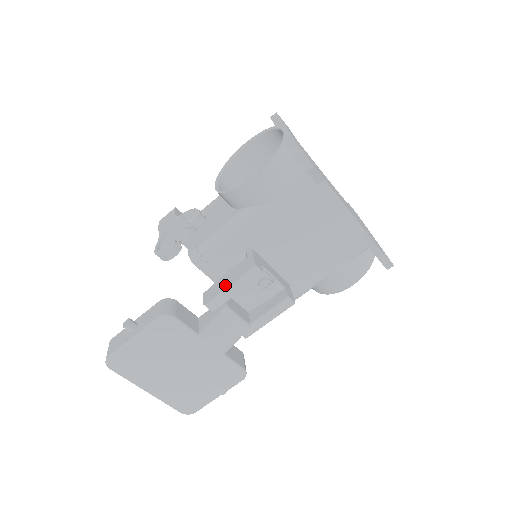
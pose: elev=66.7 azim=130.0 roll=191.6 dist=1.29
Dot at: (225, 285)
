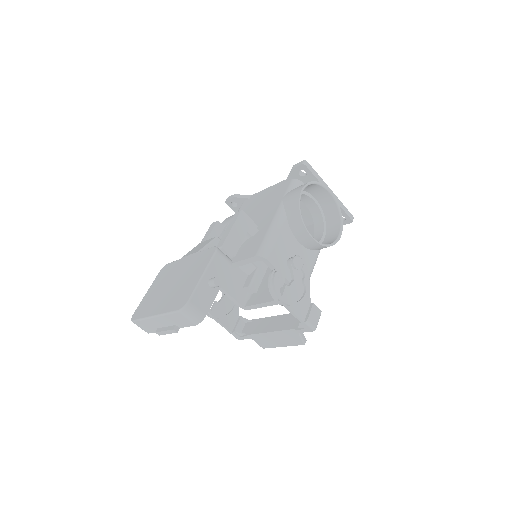
Dot at: occluded
